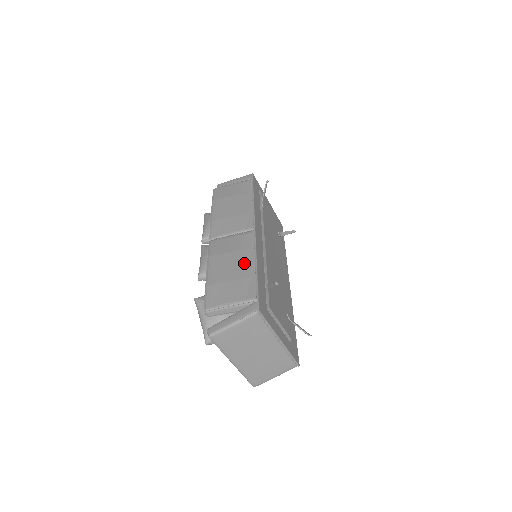
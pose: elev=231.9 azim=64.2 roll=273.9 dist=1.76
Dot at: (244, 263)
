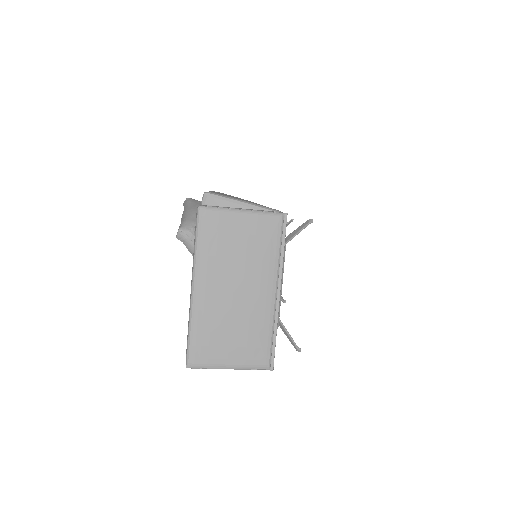
Dot at: occluded
